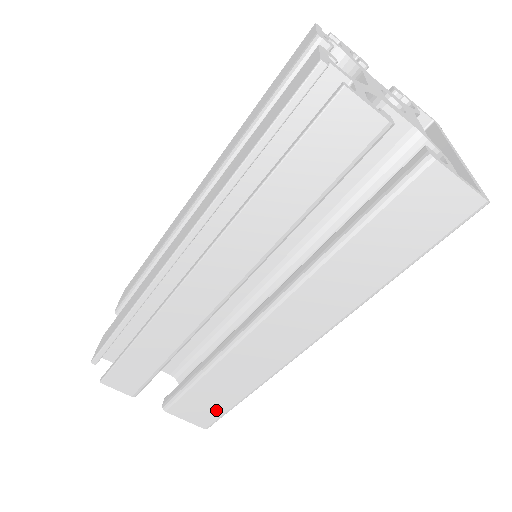
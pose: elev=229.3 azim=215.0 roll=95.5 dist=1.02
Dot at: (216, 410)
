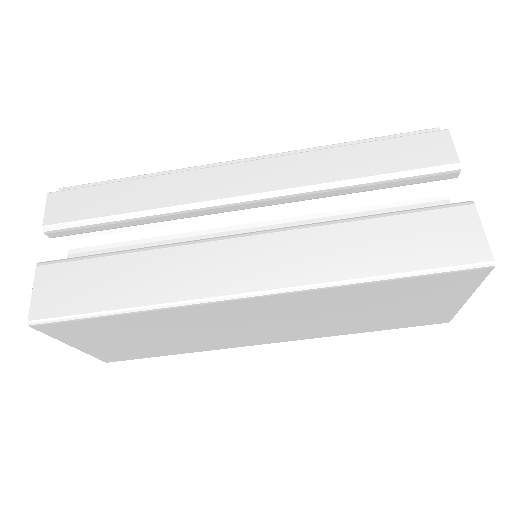
Dot at: (75, 304)
